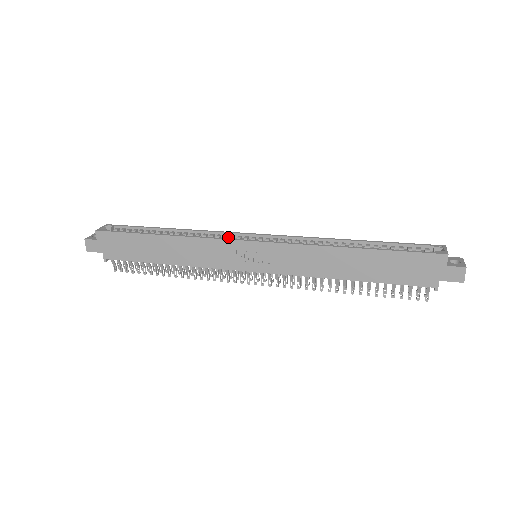
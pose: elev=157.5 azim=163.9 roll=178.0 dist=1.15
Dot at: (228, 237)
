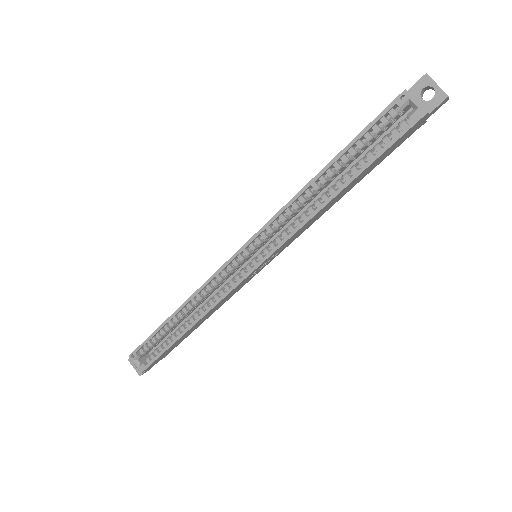
Dot at: (221, 275)
